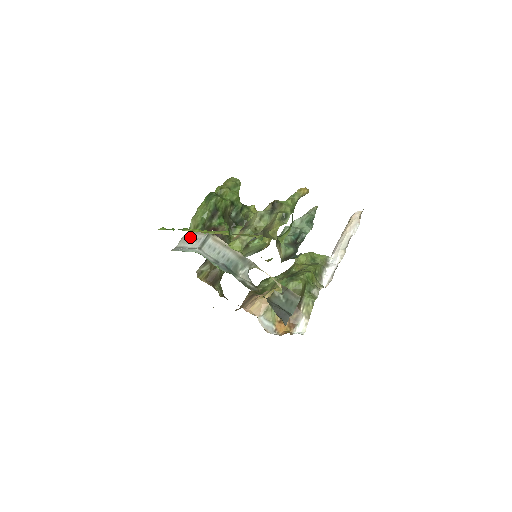
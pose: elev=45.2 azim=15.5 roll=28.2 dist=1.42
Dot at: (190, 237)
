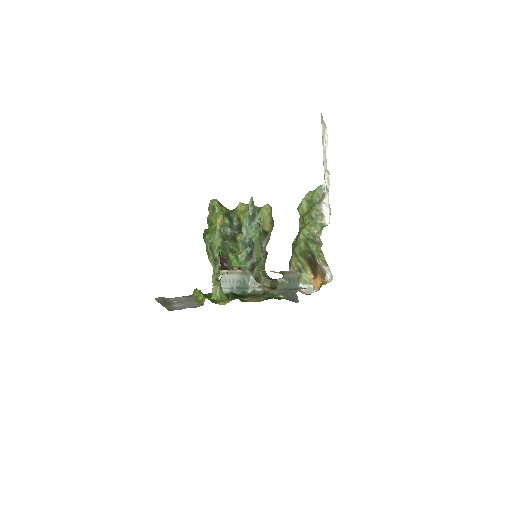
Dot at: occluded
